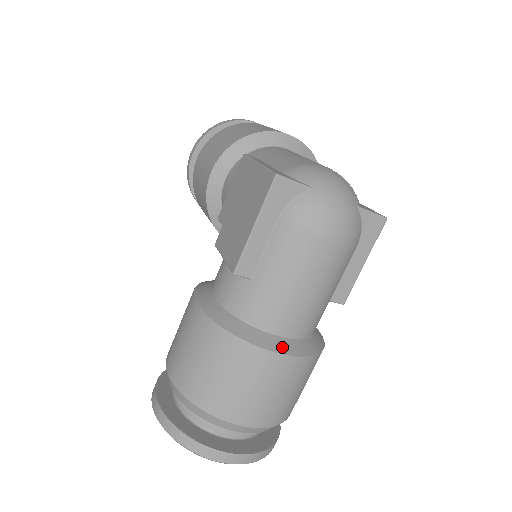
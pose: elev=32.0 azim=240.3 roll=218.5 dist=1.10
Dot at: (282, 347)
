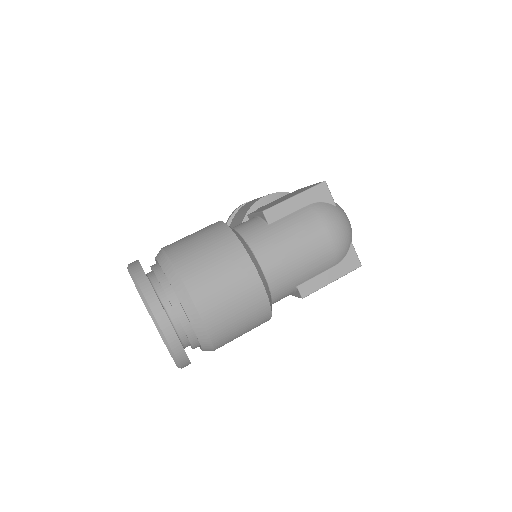
Dot at: (259, 270)
